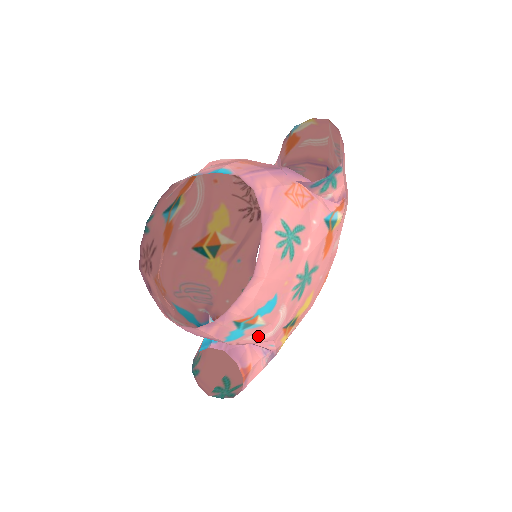
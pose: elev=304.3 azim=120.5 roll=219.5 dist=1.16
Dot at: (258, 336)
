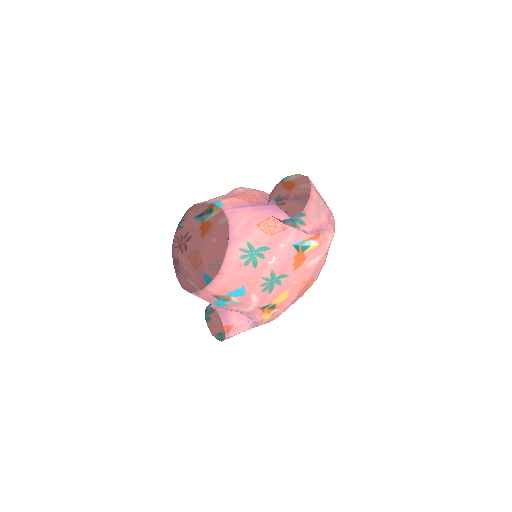
Dot at: (240, 308)
